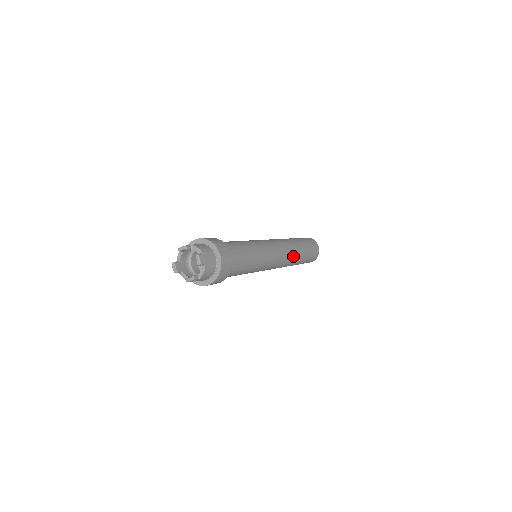
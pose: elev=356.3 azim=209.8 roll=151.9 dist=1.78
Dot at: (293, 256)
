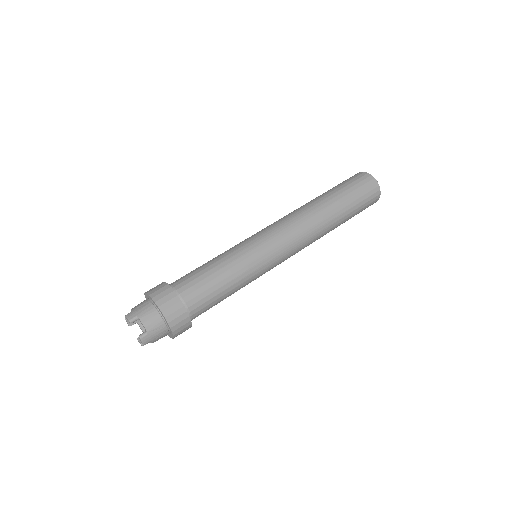
Dot at: (318, 237)
